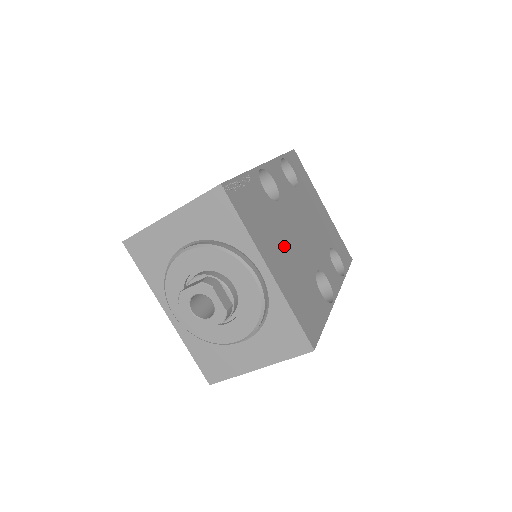
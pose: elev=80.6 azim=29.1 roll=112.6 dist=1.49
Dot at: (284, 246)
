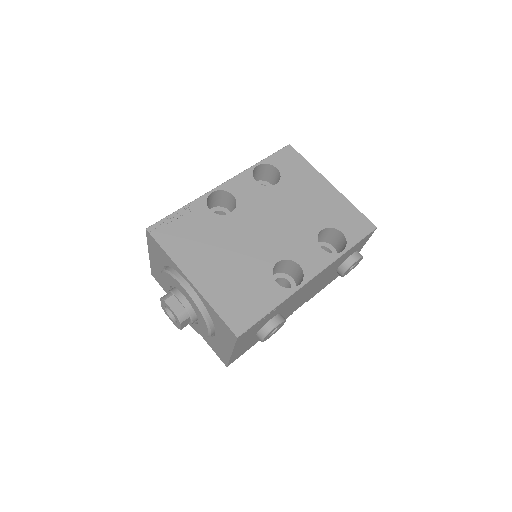
Dot at: (224, 253)
